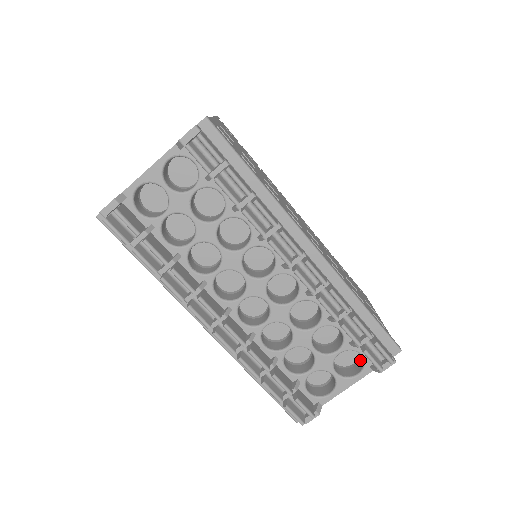
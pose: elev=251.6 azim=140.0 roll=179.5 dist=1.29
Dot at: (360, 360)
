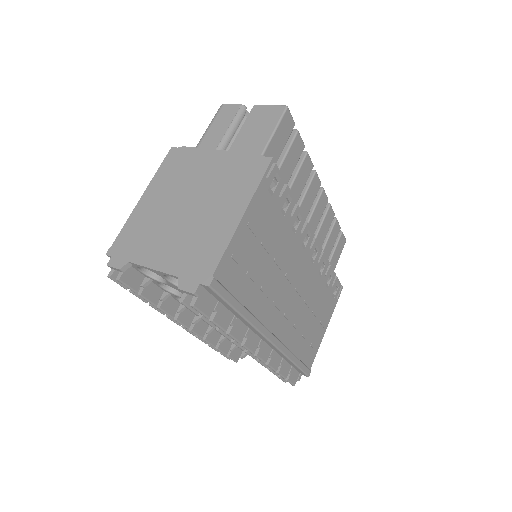
Dot at: occluded
